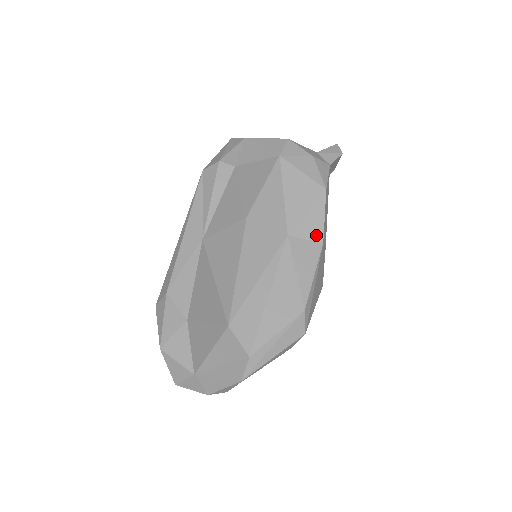
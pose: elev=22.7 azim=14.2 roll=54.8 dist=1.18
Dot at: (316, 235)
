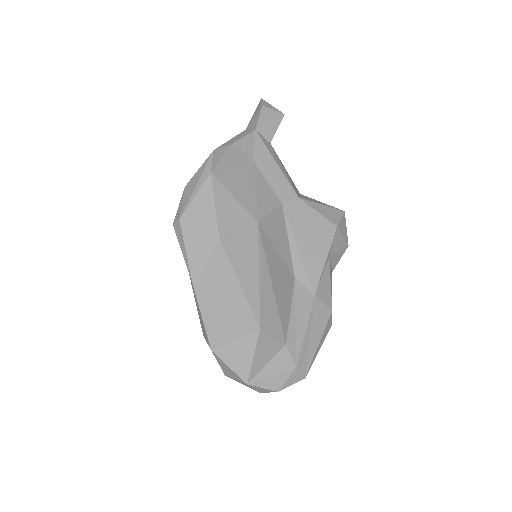
Dot at: (273, 203)
